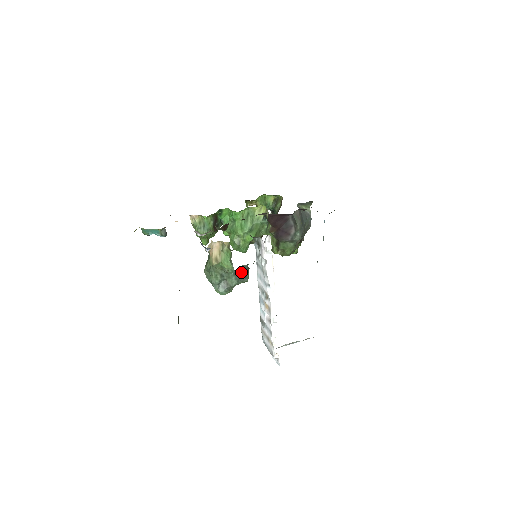
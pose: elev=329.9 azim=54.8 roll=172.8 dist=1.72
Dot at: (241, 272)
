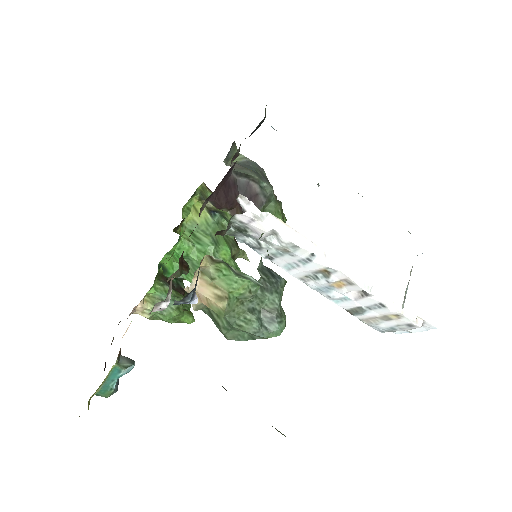
Dot at: (266, 278)
